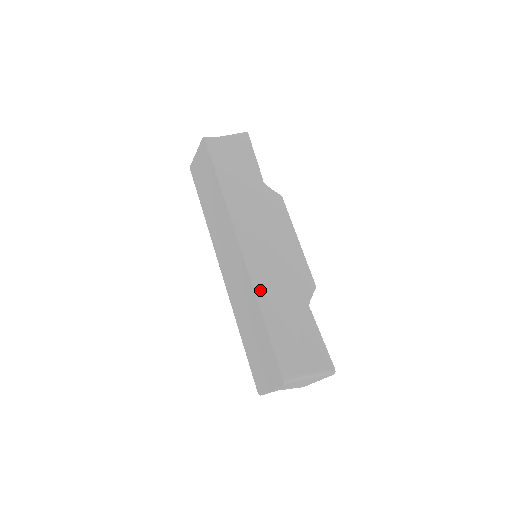
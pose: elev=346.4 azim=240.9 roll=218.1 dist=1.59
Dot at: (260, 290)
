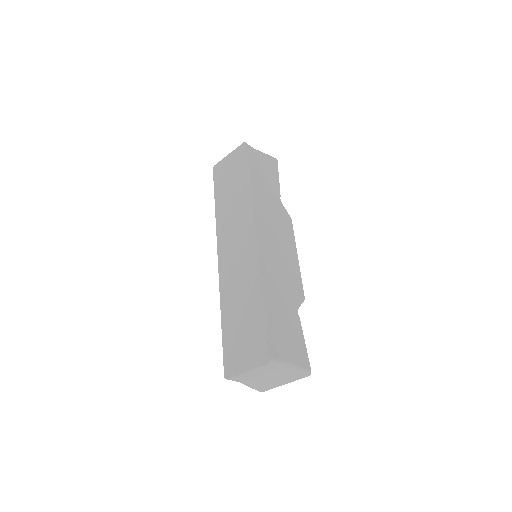
Dot at: (265, 276)
